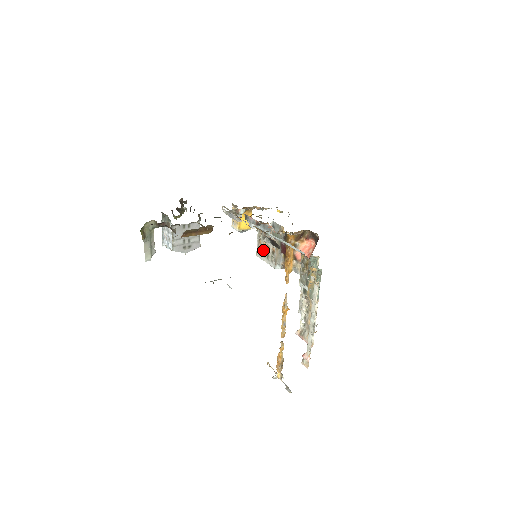
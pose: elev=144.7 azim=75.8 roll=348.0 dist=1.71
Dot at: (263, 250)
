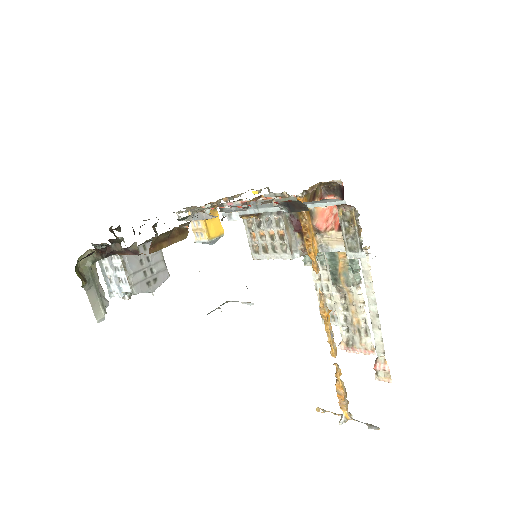
Dot at: (262, 244)
